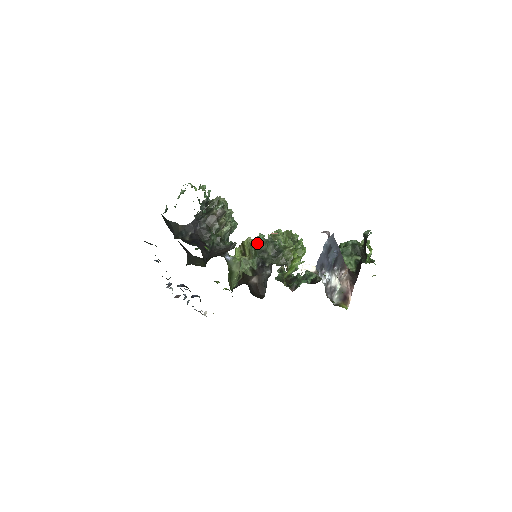
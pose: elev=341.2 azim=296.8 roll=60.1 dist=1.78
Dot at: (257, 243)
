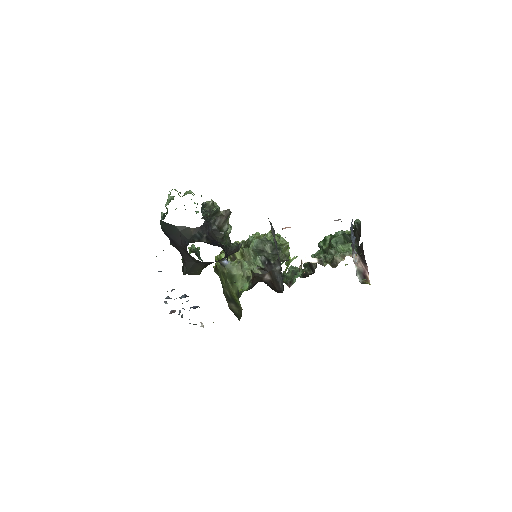
Dot at: (253, 244)
